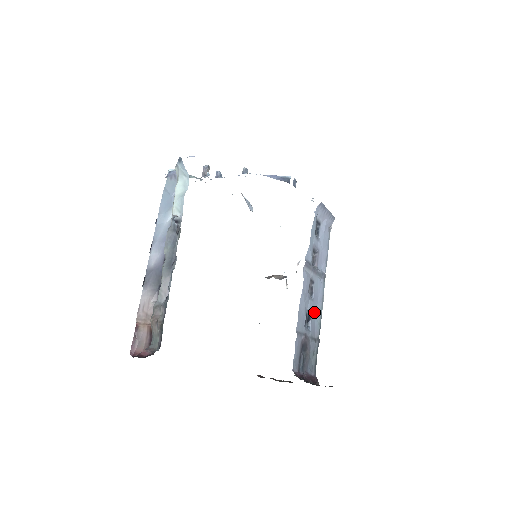
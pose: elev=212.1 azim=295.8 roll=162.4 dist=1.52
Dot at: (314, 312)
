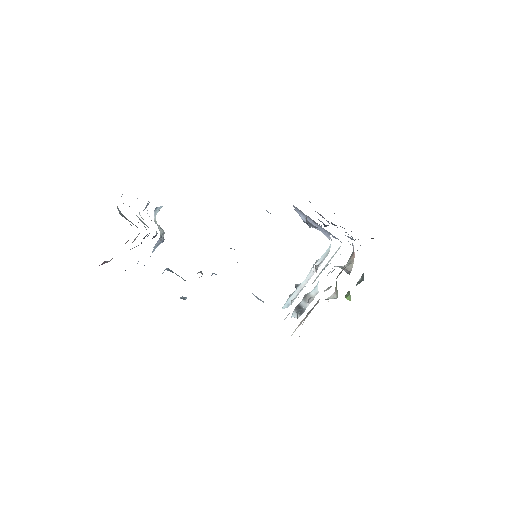
Dot at: occluded
